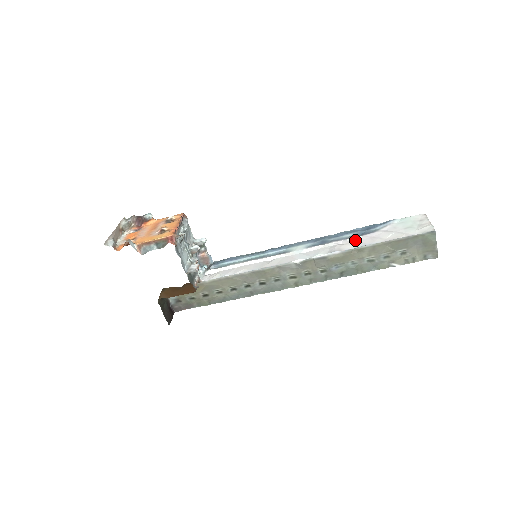
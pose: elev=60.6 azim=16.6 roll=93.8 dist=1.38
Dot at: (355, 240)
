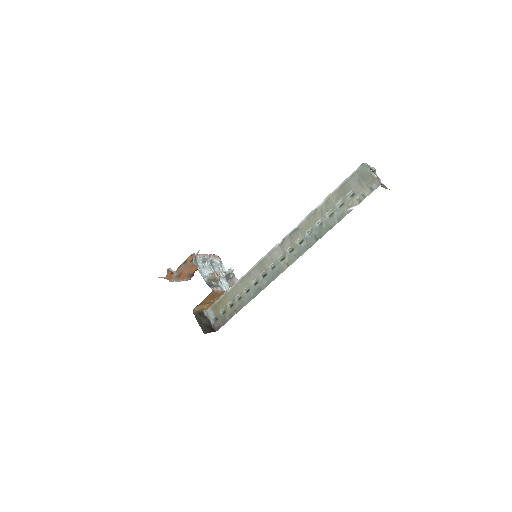
Dot at: occluded
